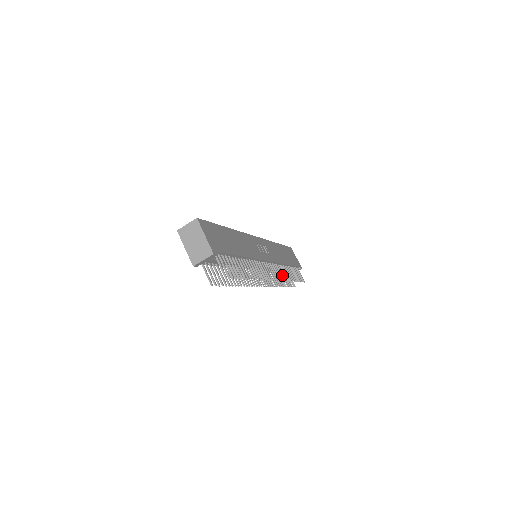
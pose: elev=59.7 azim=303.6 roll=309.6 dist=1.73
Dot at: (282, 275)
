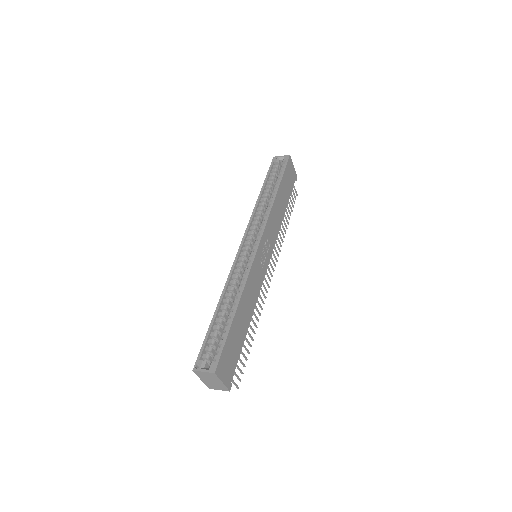
Dot at: occluded
